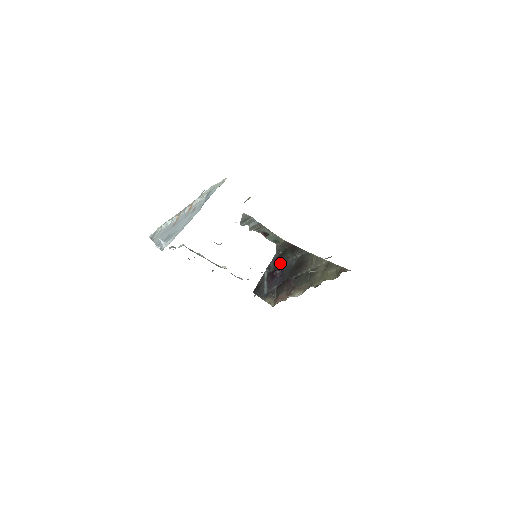
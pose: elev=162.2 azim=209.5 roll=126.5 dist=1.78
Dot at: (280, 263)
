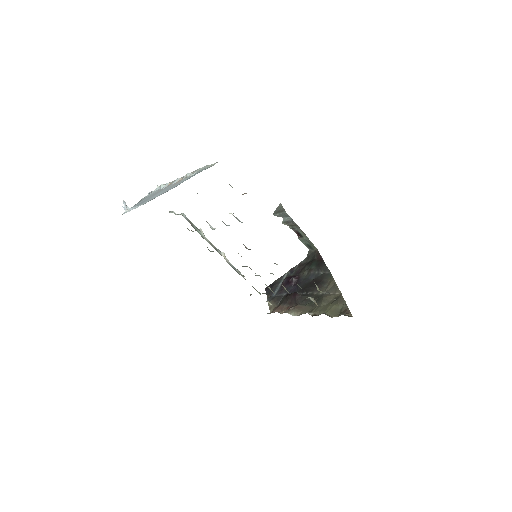
Dot at: (302, 271)
